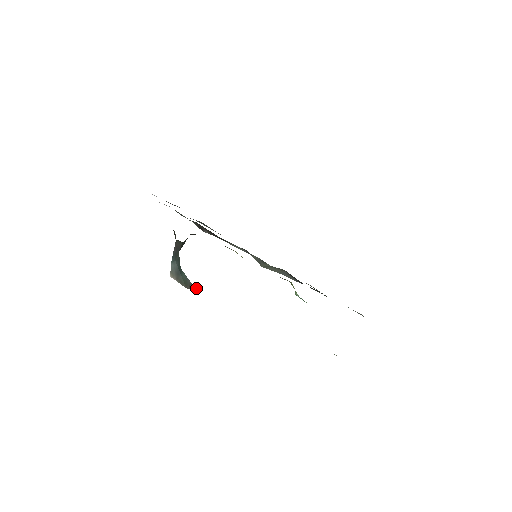
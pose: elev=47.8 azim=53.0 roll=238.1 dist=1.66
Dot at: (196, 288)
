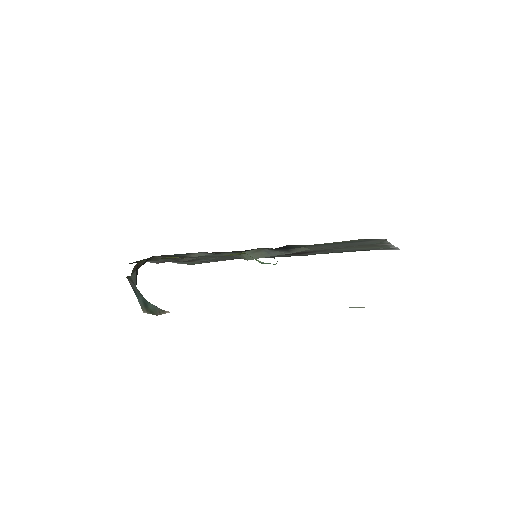
Dot at: (166, 311)
